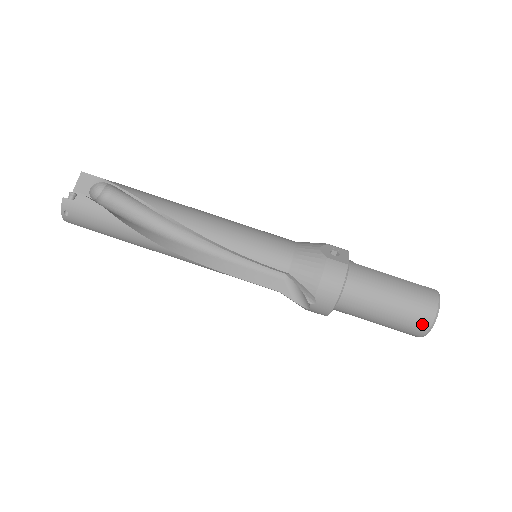
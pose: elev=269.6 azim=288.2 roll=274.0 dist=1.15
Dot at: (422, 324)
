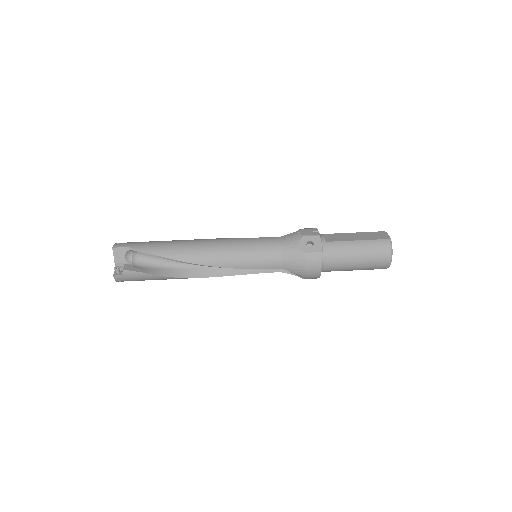
Dot at: (382, 267)
